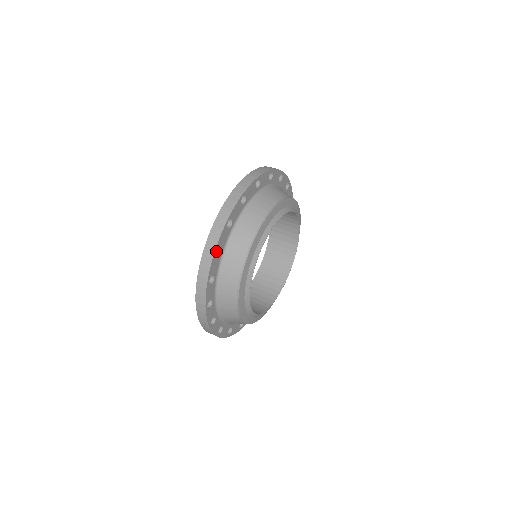
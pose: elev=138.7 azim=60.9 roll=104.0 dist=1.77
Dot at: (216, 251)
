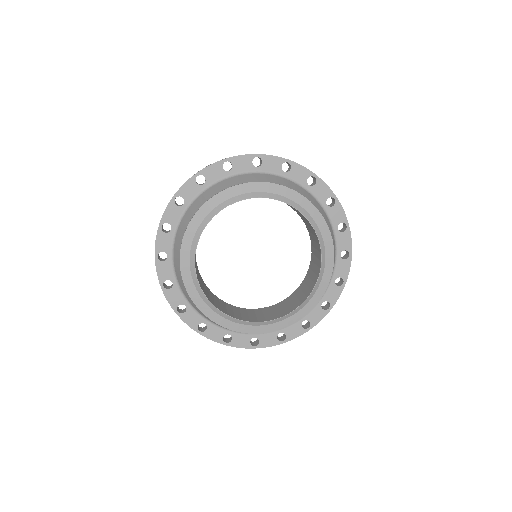
Dot at: (203, 184)
